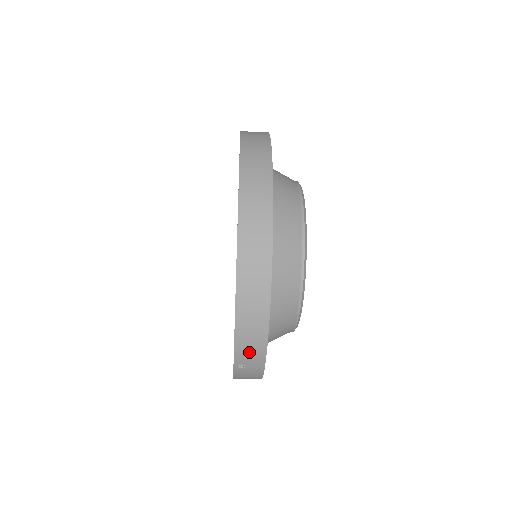
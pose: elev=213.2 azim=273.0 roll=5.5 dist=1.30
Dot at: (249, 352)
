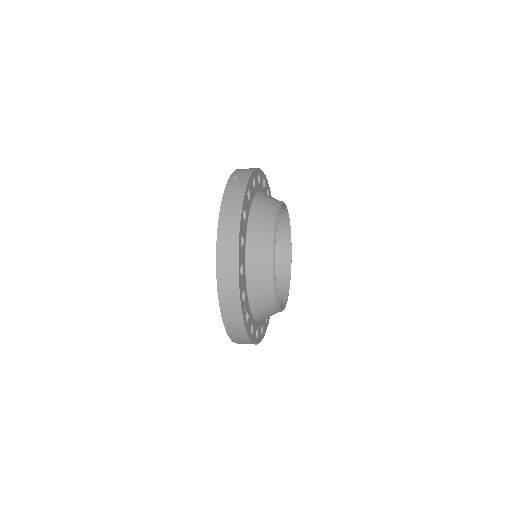
Dot at: occluded
